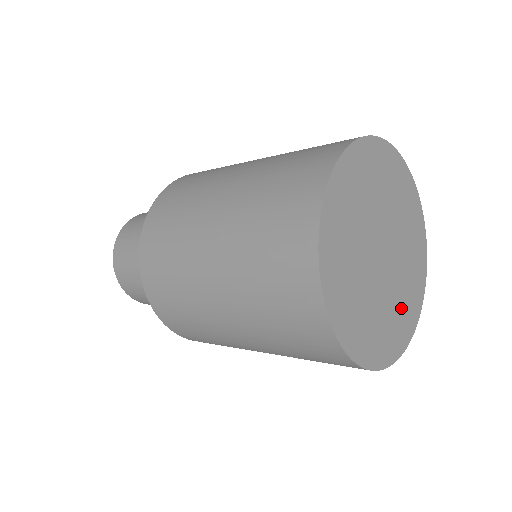
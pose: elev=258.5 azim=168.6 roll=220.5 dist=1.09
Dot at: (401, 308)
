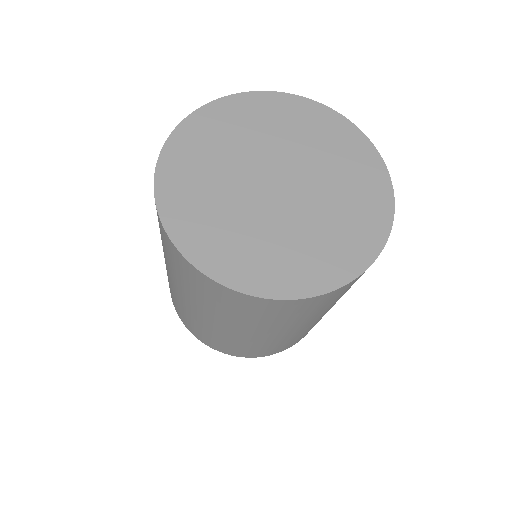
Dot at: (325, 240)
